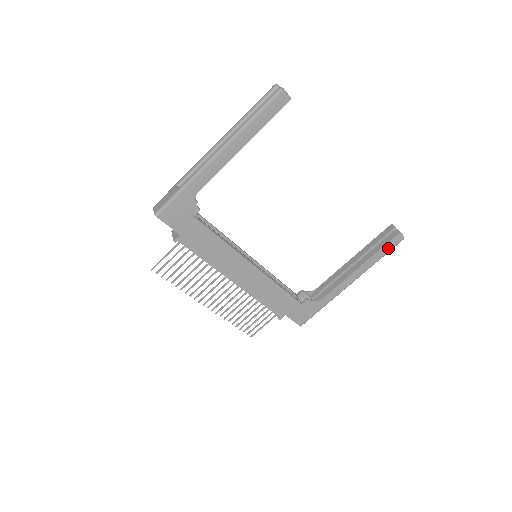
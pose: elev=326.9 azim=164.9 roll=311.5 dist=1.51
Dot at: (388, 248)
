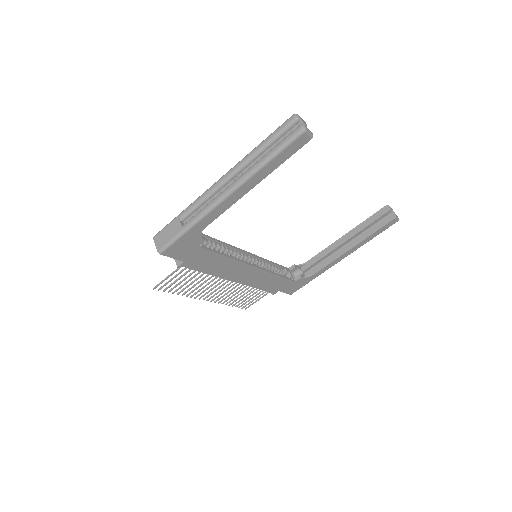
Dot at: (382, 230)
